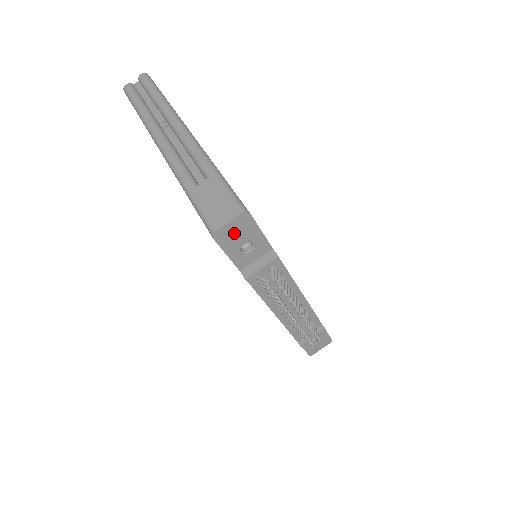
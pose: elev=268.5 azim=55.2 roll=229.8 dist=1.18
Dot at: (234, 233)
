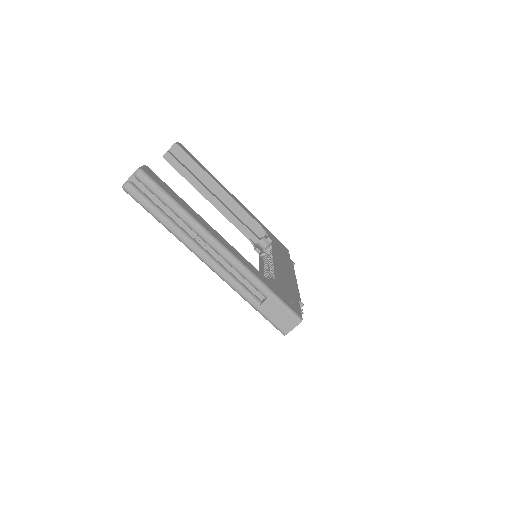
Dot at: occluded
